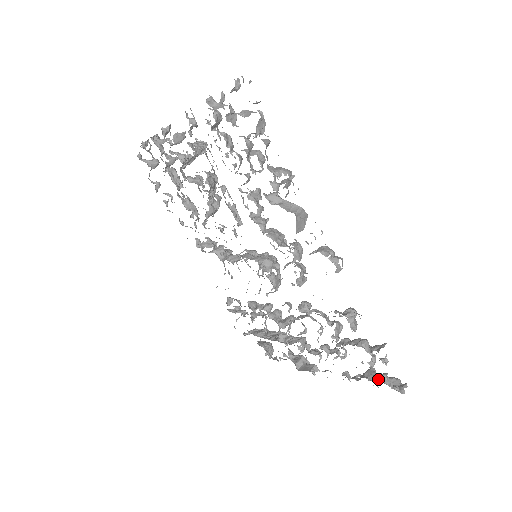
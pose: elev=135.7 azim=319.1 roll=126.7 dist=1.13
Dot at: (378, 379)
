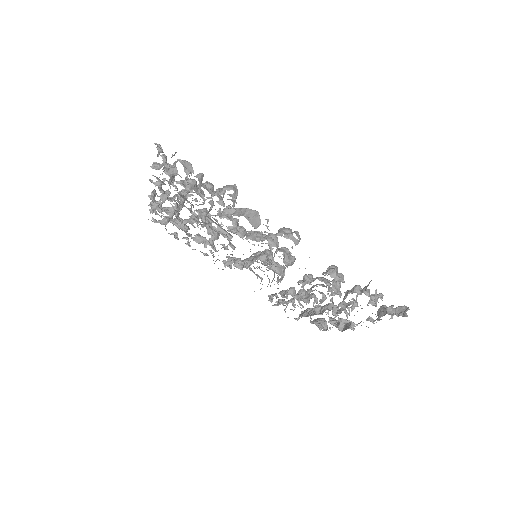
Dot at: (385, 313)
